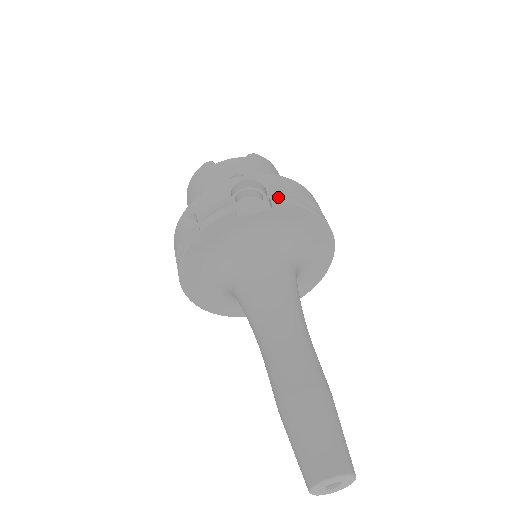
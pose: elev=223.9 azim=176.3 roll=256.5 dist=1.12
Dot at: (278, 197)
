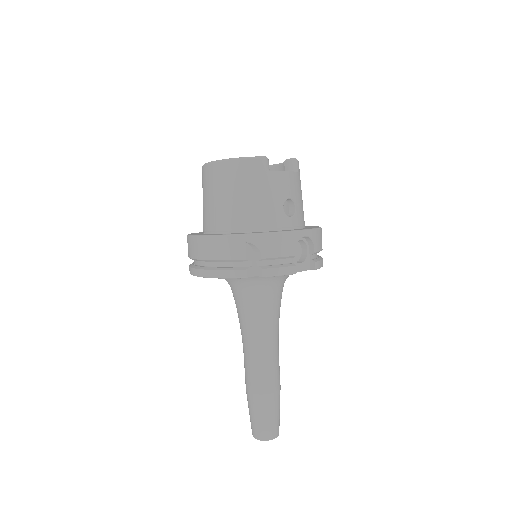
Dot at: (319, 262)
